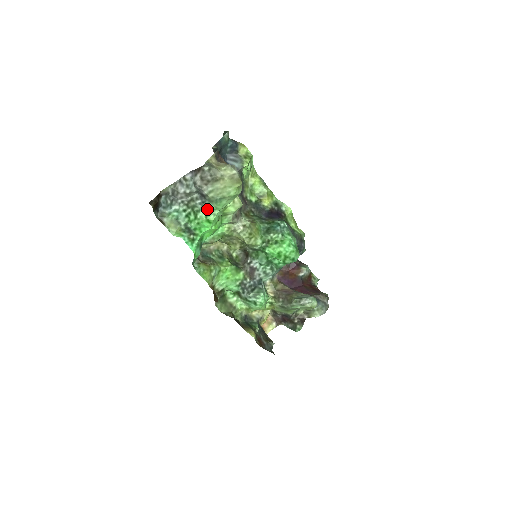
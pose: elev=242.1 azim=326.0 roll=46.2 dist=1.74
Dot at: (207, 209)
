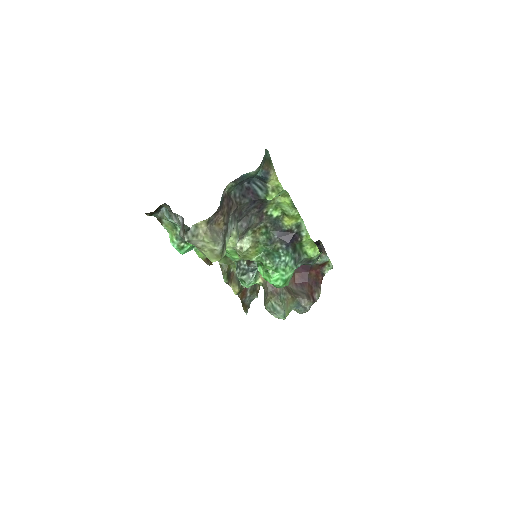
Dot at: occluded
